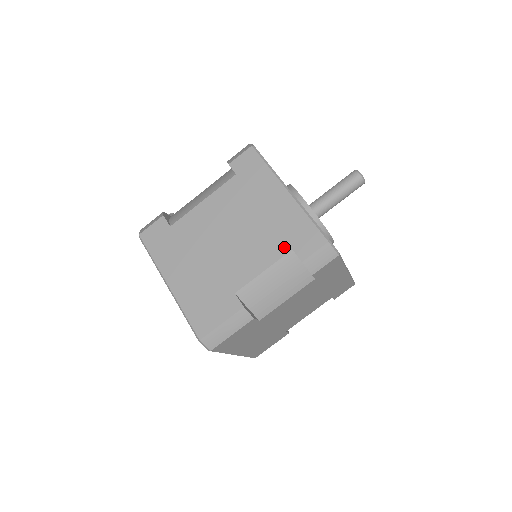
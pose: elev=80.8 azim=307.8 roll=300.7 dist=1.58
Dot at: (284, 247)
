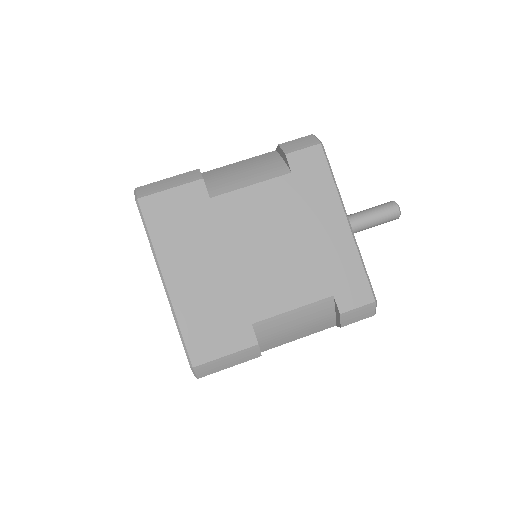
Dot at: occluded
